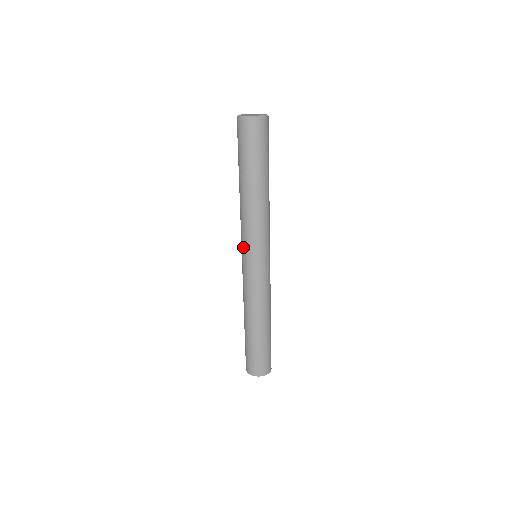
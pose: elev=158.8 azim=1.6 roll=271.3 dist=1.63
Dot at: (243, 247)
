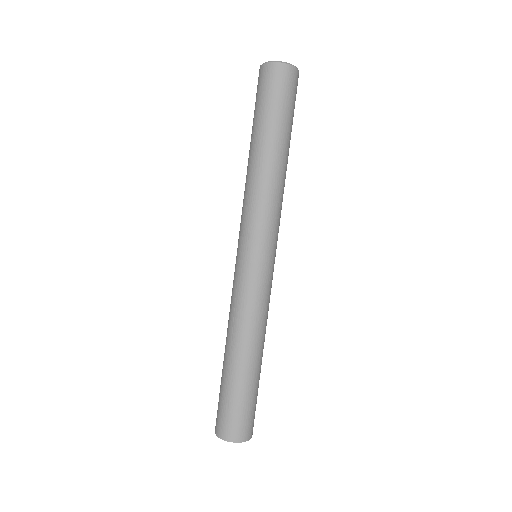
Dot at: (254, 239)
